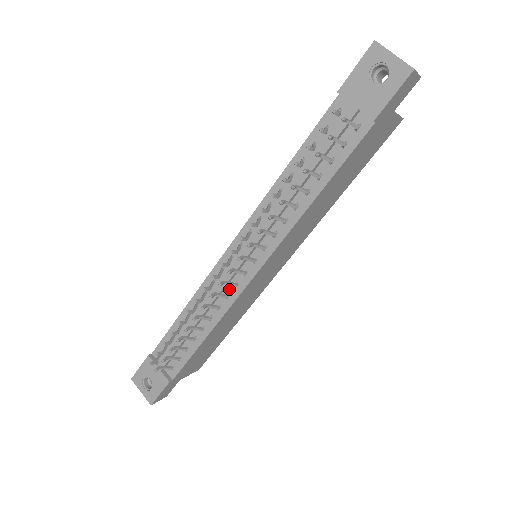
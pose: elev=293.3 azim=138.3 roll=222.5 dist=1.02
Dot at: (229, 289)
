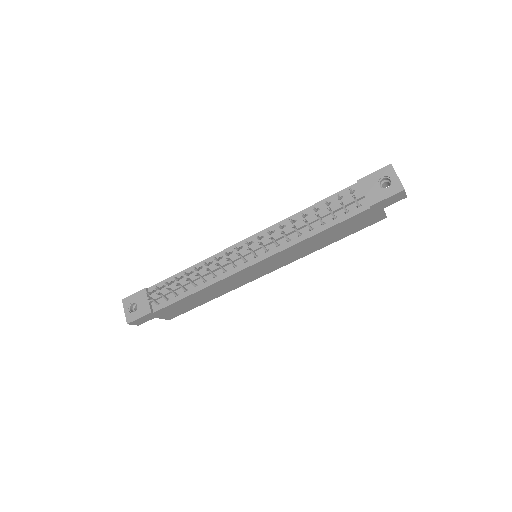
Dot at: (229, 267)
